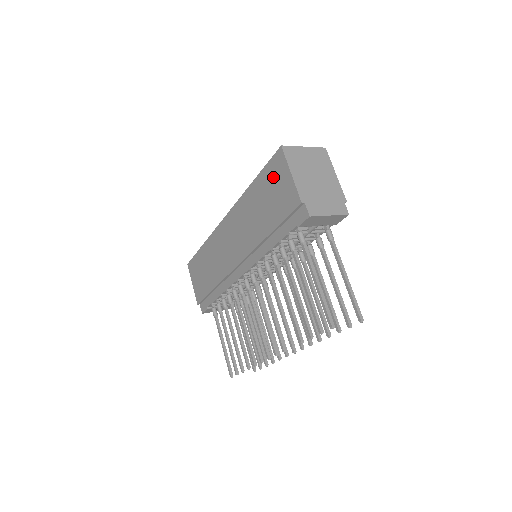
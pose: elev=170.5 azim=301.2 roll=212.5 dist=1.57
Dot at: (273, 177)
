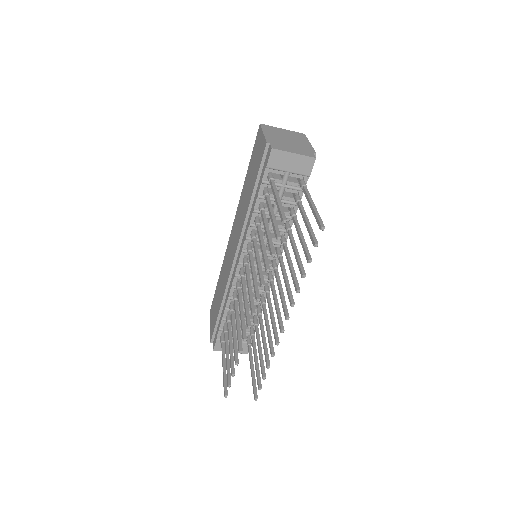
Dot at: (255, 151)
